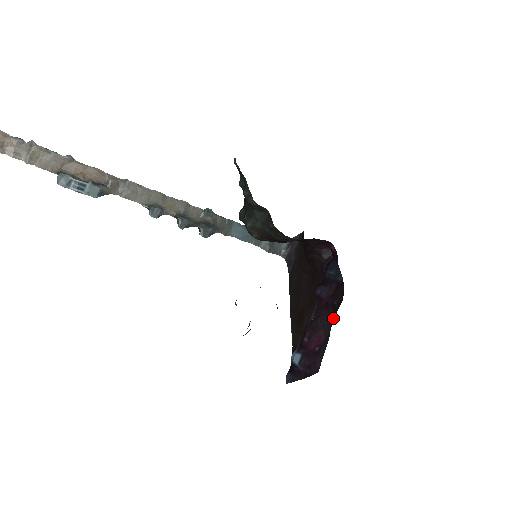
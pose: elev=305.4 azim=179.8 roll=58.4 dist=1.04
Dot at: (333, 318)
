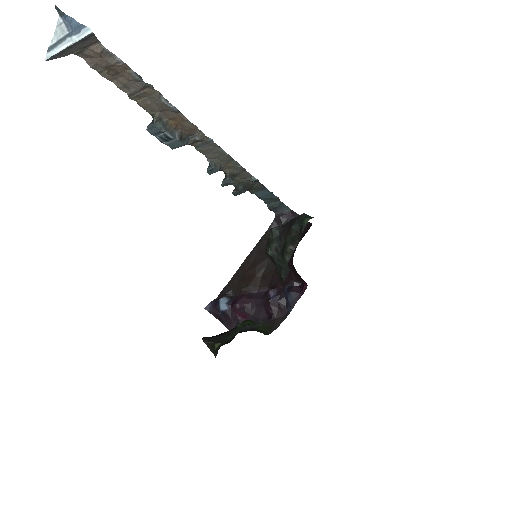
Dot at: (263, 322)
